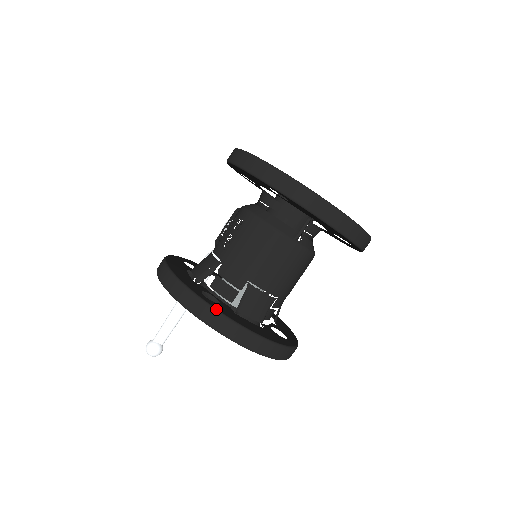
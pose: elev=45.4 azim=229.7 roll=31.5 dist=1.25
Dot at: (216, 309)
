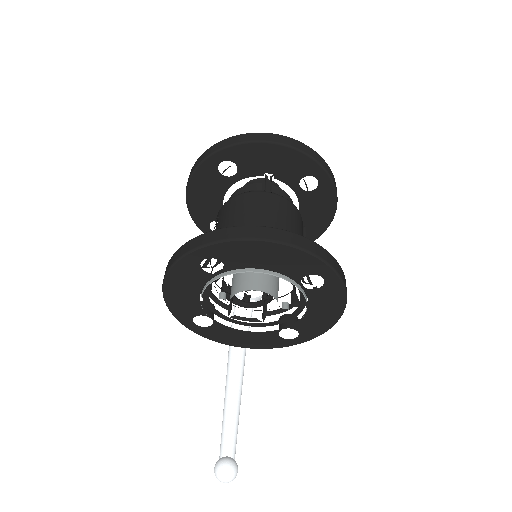
Dot at: (216, 230)
